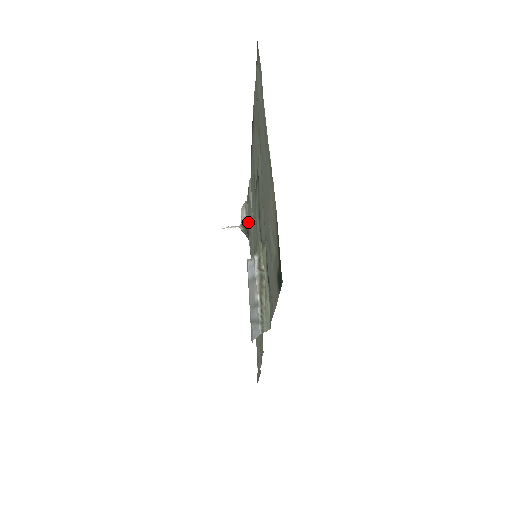
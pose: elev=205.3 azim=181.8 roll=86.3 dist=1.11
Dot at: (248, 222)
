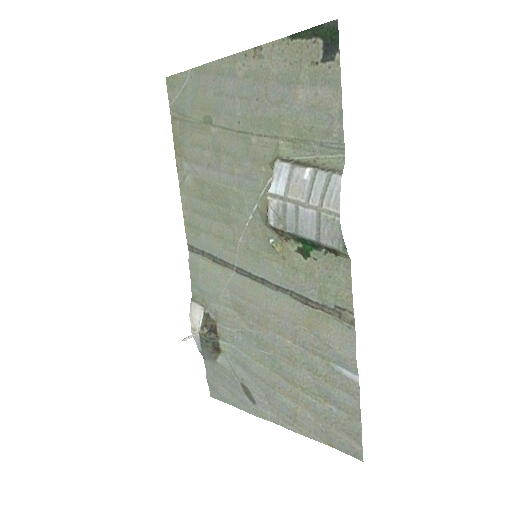
Dot at: (210, 303)
